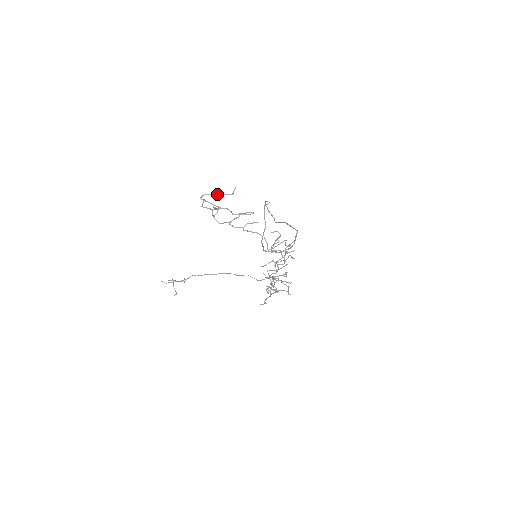
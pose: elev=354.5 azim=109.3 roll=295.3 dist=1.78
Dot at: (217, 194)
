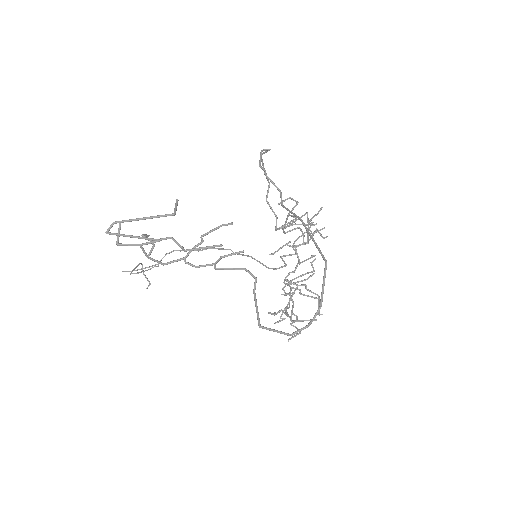
Dot at: (141, 218)
